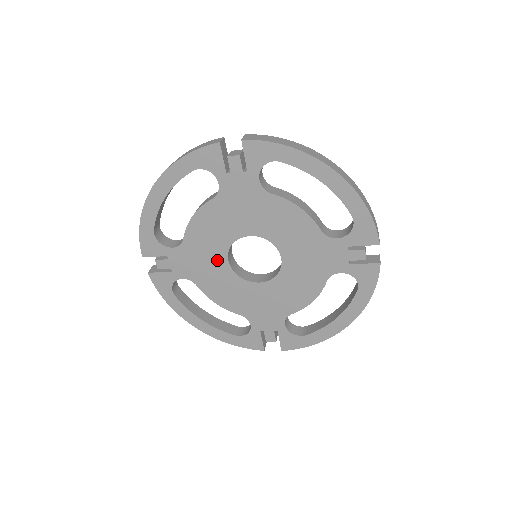
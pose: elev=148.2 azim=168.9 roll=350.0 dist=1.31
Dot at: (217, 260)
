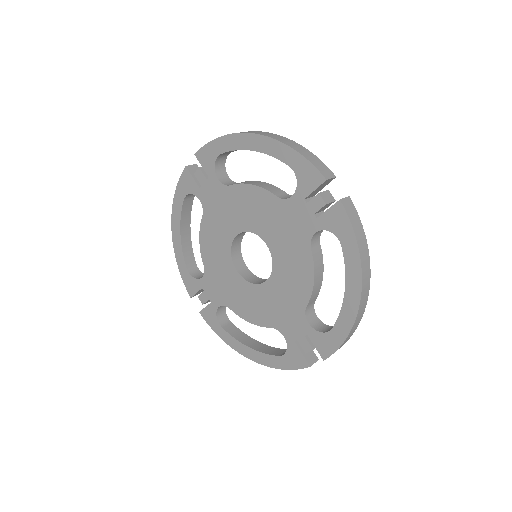
Dot at: (232, 225)
